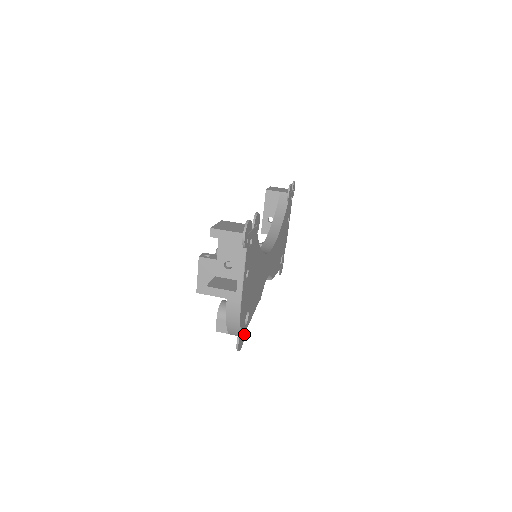
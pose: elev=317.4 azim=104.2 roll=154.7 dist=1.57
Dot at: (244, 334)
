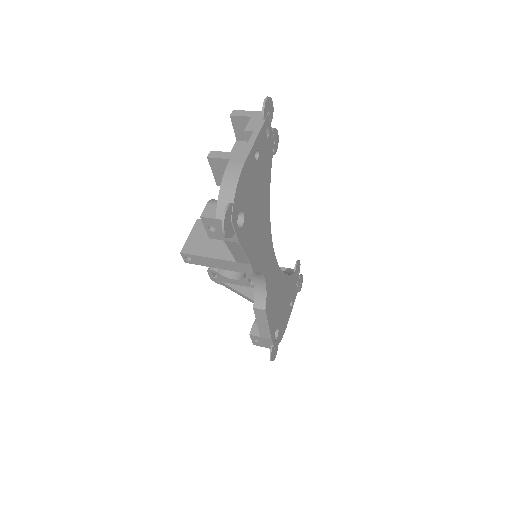
Dot at: (233, 232)
